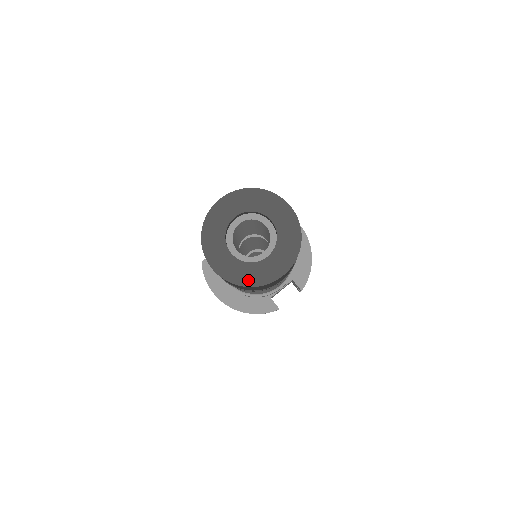
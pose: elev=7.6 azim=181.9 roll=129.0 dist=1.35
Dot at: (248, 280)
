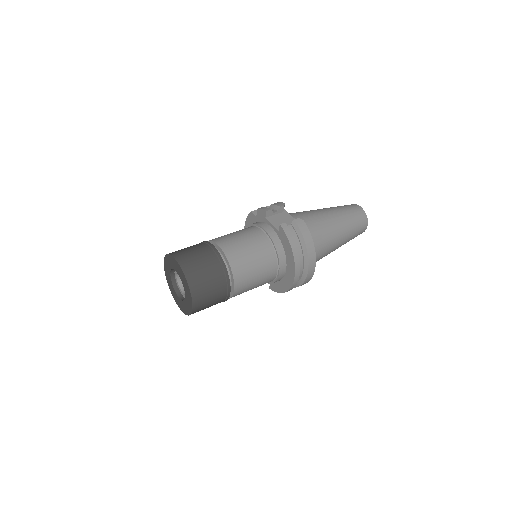
Dot at: (170, 287)
